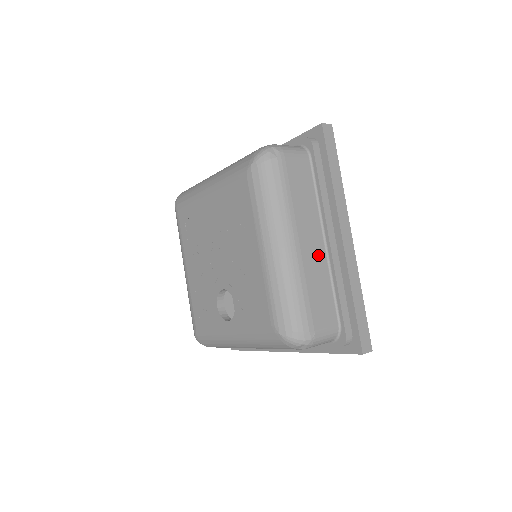
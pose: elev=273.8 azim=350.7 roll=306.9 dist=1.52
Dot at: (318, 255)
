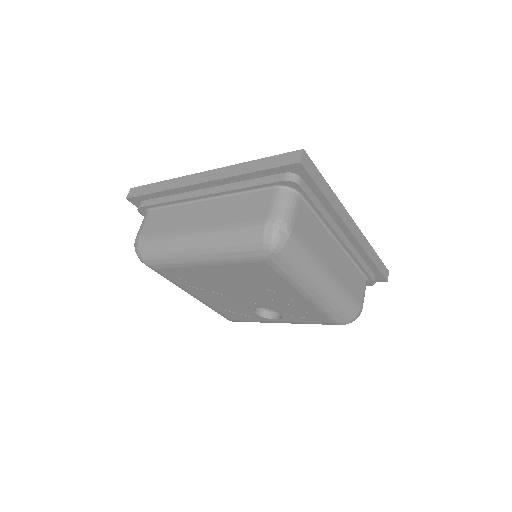
Dot at: (341, 259)
